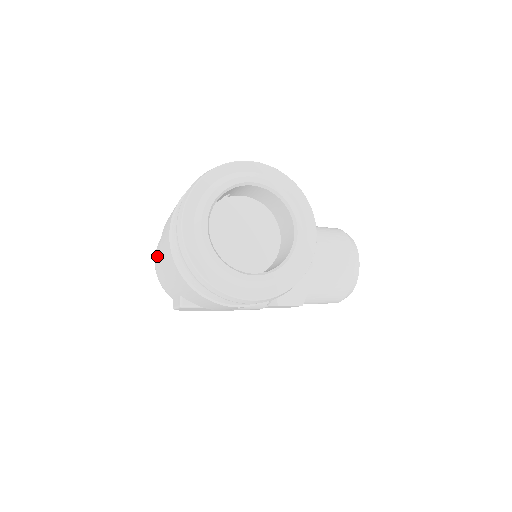
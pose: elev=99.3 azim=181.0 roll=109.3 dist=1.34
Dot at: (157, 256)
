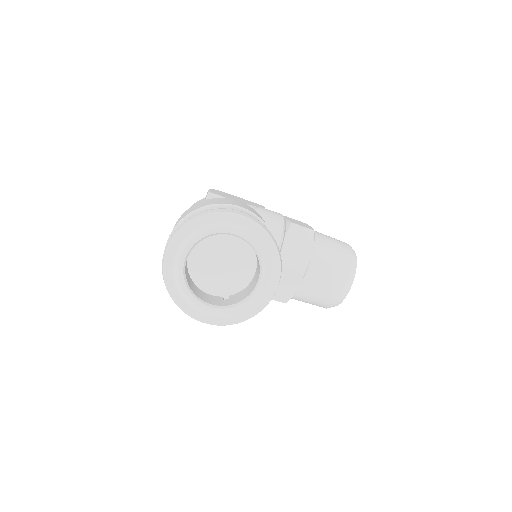
Dot at: occluded
